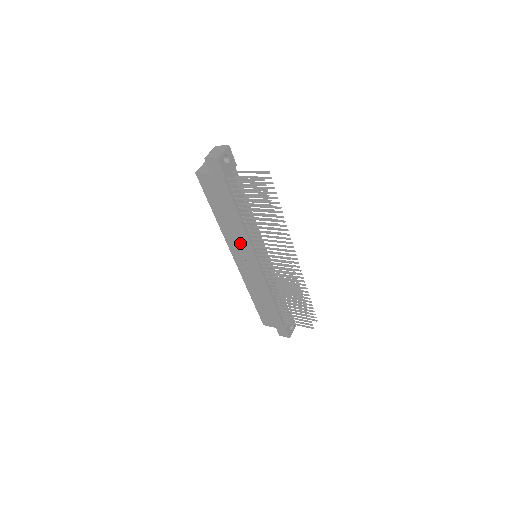
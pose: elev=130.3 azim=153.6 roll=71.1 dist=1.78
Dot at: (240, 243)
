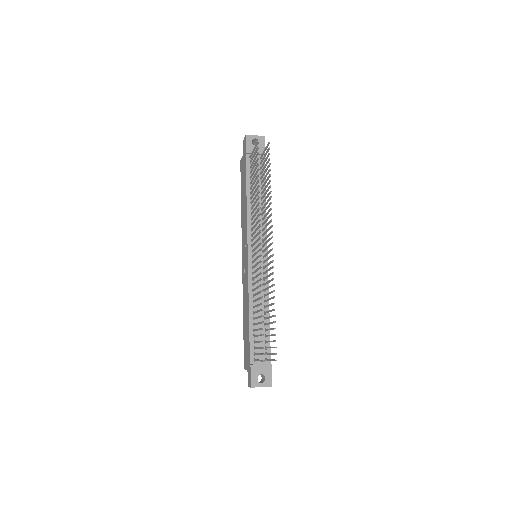
Dot at: (245, 231)
